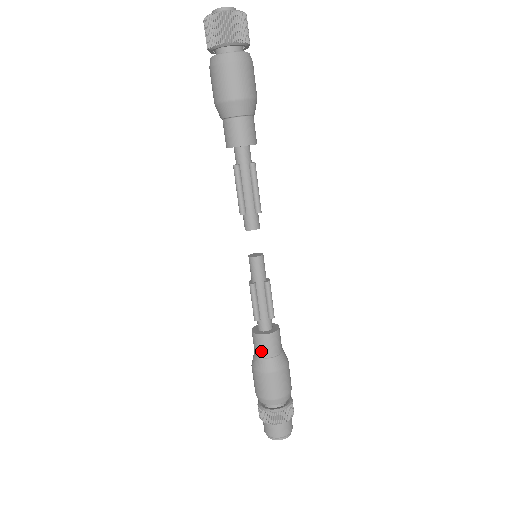
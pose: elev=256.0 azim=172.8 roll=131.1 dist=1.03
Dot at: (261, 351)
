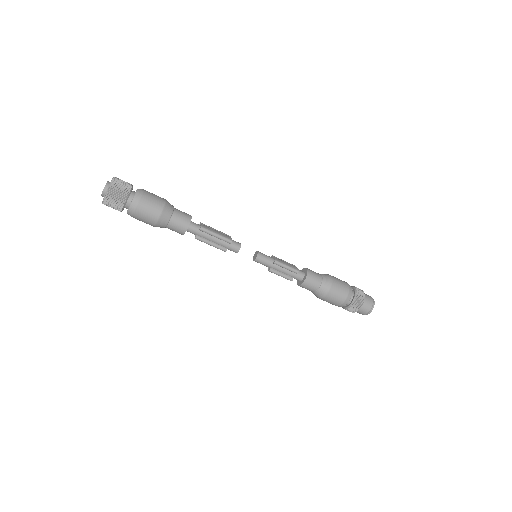
Dot at: (311, 290)
